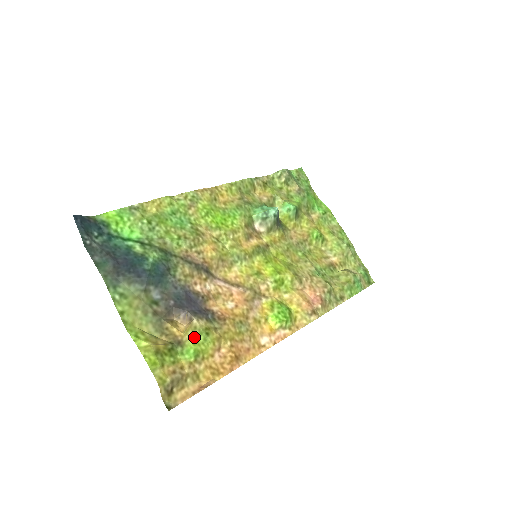
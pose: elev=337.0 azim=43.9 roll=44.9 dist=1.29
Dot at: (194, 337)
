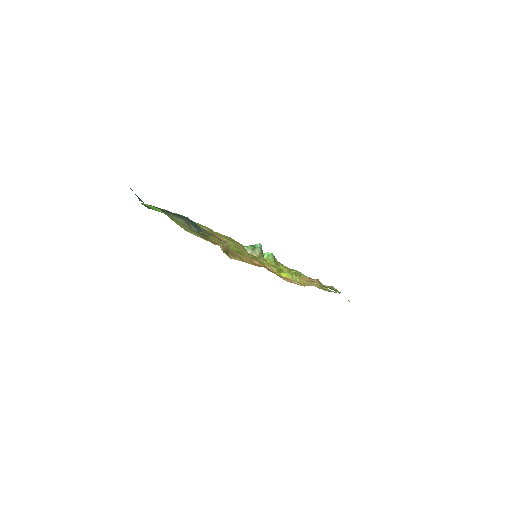
Dot at: occluded
